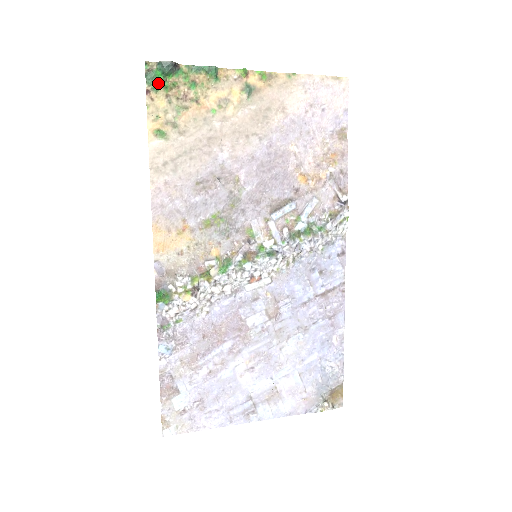
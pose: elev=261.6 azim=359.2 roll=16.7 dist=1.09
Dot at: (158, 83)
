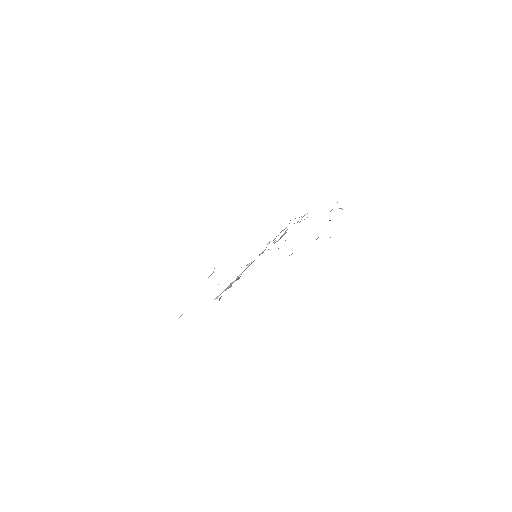
Dot at: occluded
